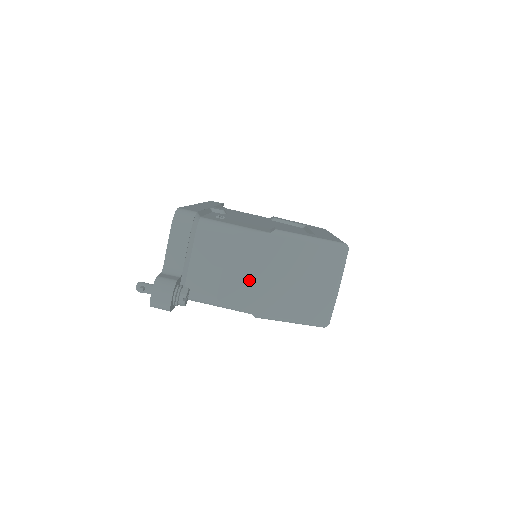
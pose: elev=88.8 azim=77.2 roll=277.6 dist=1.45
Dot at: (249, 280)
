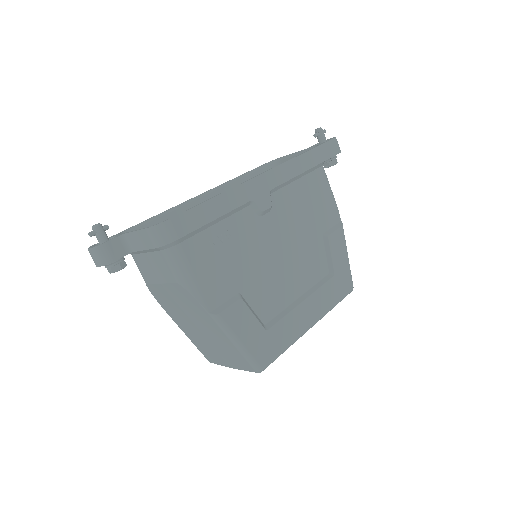
Dot at: (174, 304)
